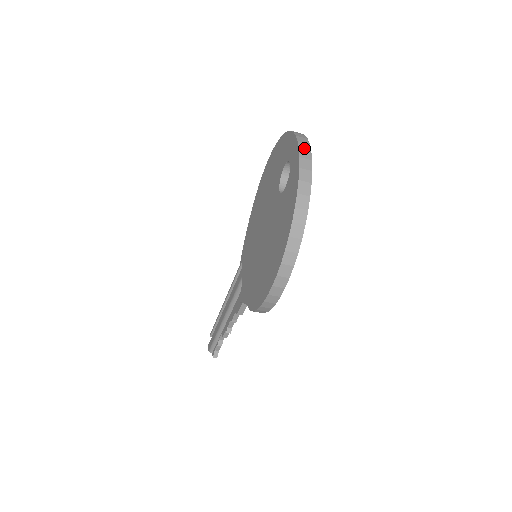
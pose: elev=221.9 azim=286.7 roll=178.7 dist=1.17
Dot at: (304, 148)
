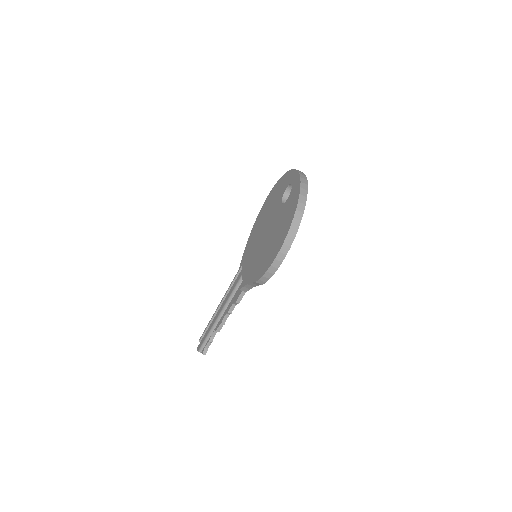
Dot at: (302, 174)
